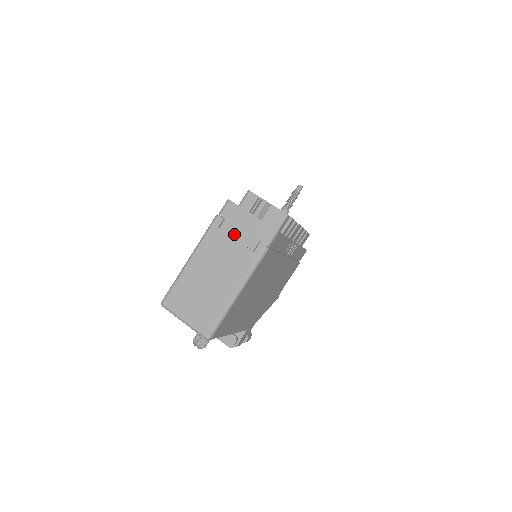
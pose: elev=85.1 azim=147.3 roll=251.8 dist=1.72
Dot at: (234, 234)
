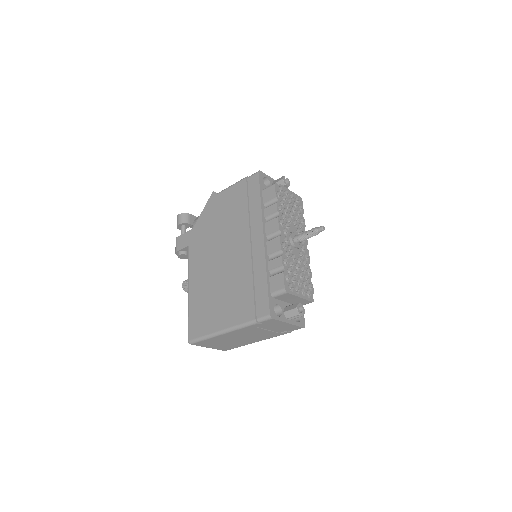
Dot at: (267, 328)
